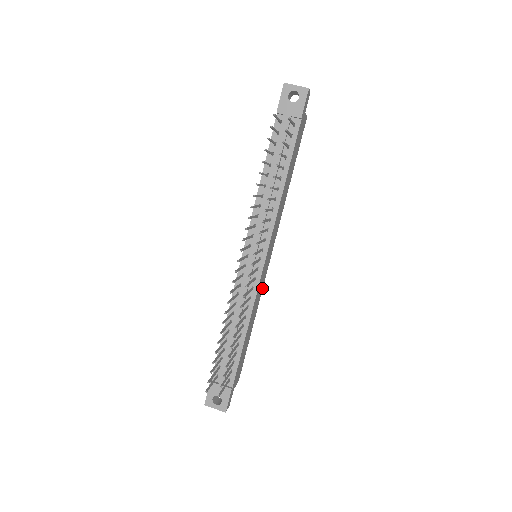
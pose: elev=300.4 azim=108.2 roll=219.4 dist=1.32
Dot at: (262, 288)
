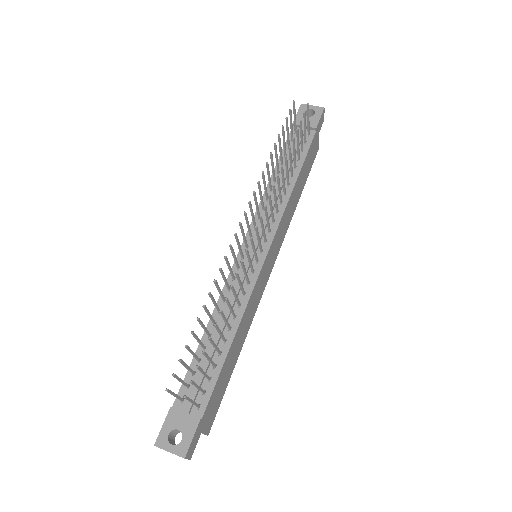
Dot at: (257, 306)
